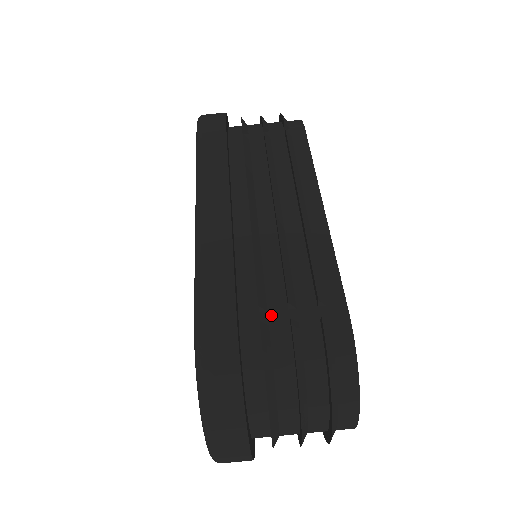
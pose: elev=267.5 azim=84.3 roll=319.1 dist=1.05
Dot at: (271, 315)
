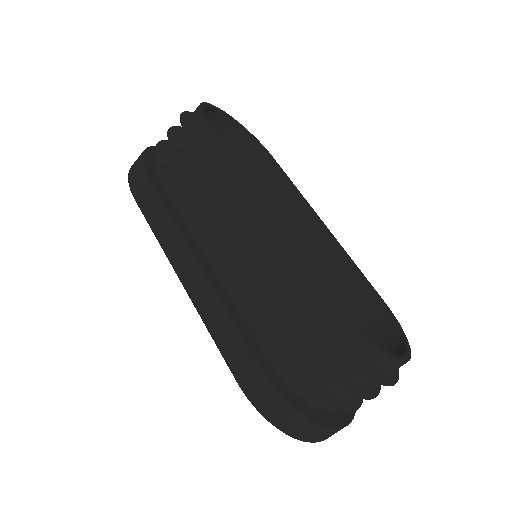
Dot at: (285, 342)
